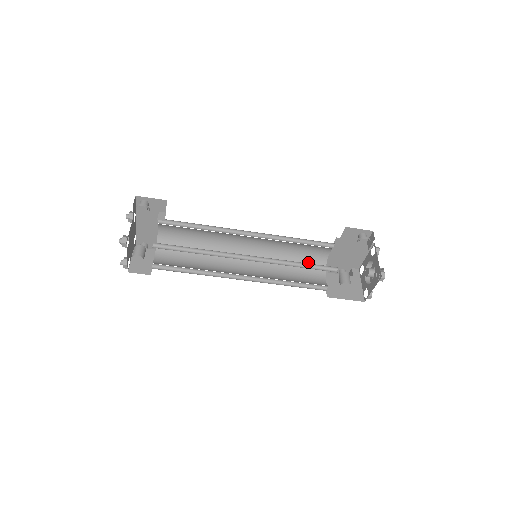
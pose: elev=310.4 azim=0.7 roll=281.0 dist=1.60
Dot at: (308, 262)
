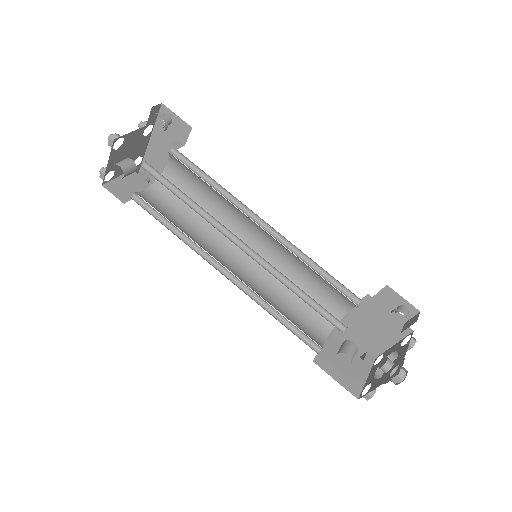
Dot at: occluded
